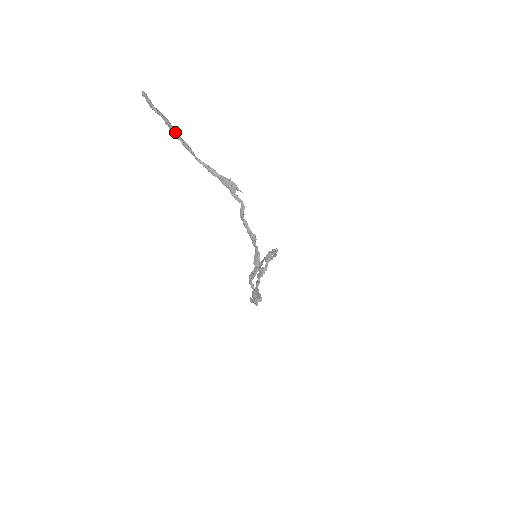
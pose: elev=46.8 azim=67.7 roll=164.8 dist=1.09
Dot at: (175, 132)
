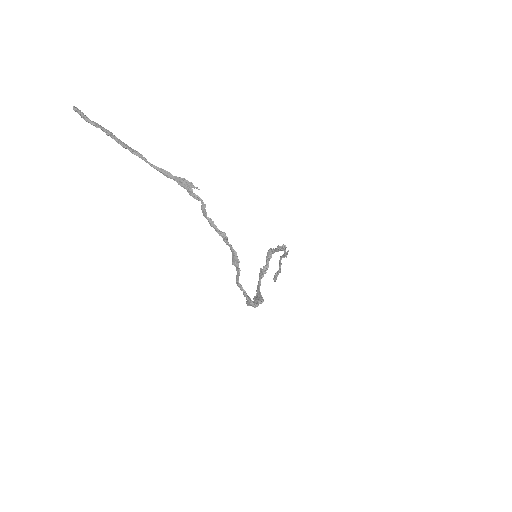
Dot at: (120, 141)
